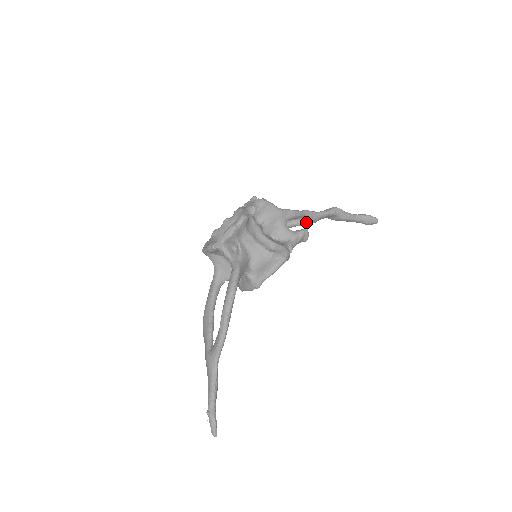
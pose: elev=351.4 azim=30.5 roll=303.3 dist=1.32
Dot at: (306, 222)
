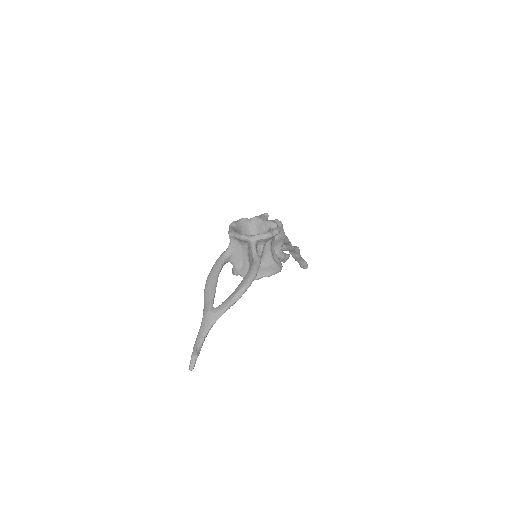
Dot at: (283, 248)
